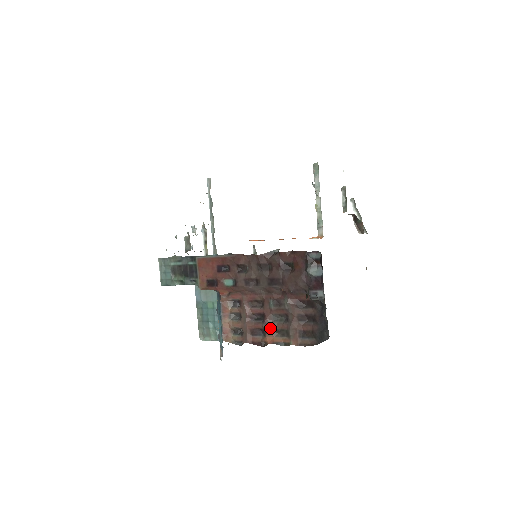
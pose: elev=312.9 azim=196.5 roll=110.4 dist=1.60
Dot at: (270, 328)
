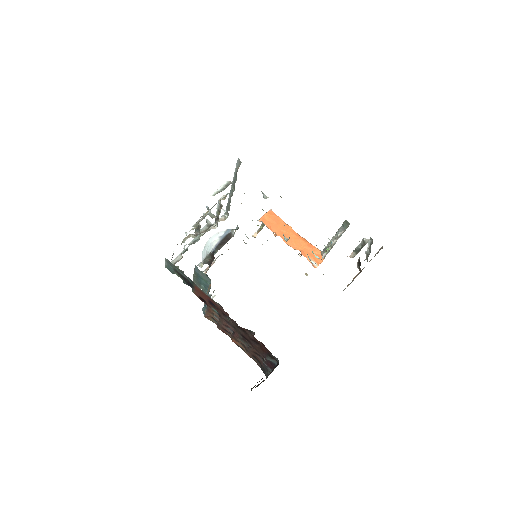
Dot at: (236, 340)
